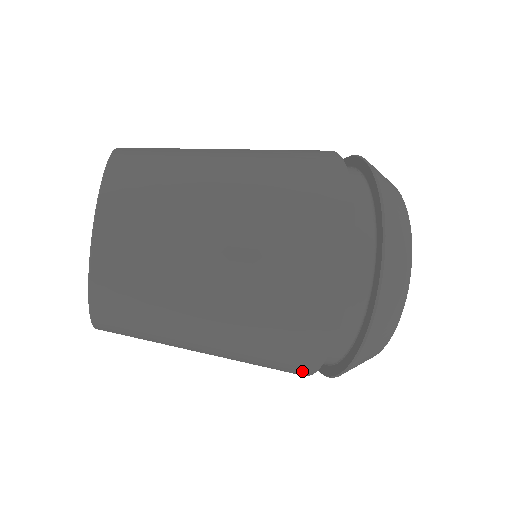
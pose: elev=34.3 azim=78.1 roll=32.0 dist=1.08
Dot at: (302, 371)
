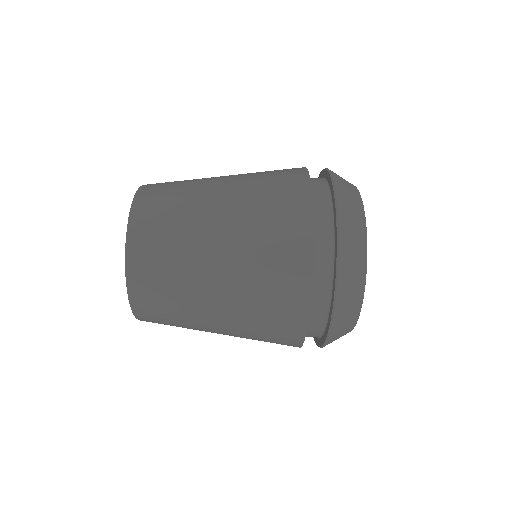
Dot at: occluded
